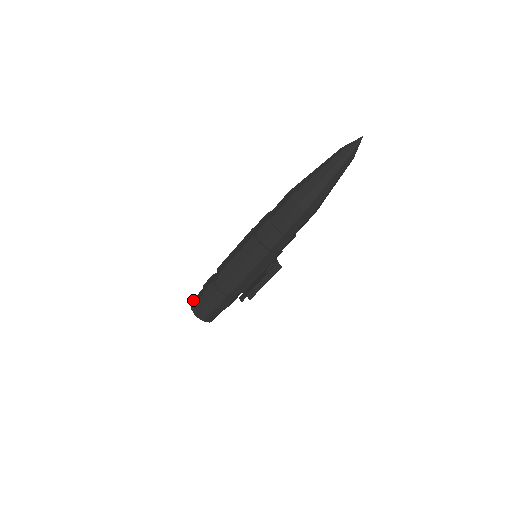
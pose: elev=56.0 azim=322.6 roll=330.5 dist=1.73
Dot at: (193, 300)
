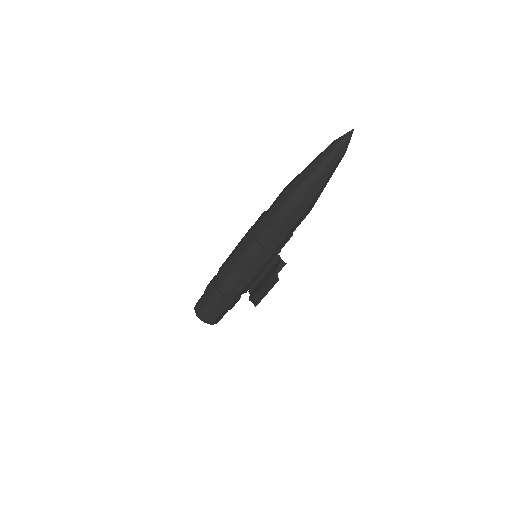
Dot at: (196, 307)
